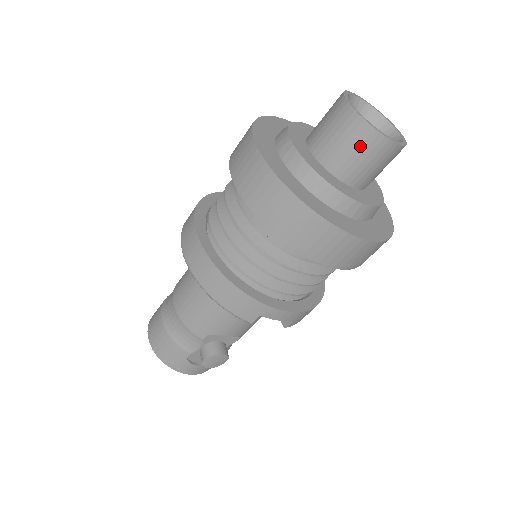
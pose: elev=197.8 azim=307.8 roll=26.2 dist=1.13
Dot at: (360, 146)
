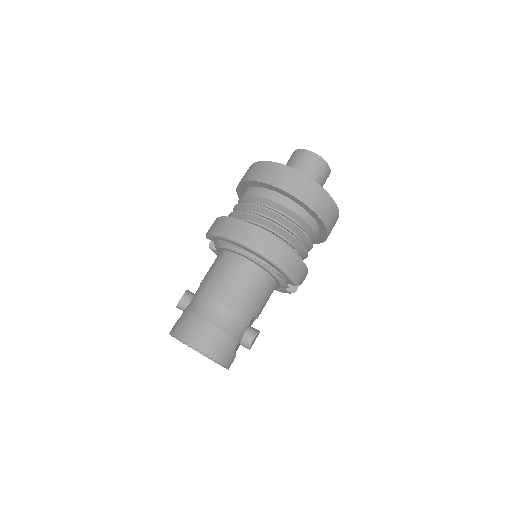
Dot at: (324, 174)
